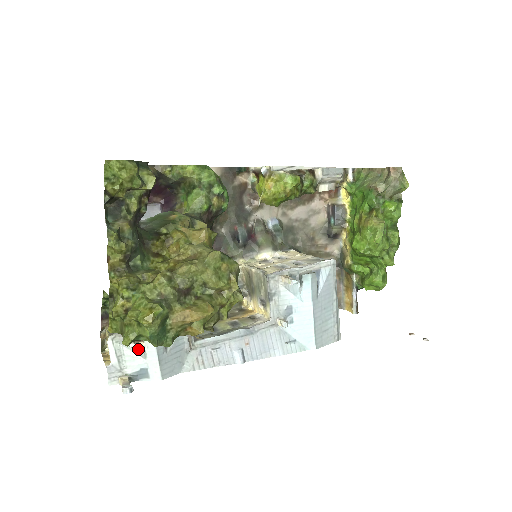
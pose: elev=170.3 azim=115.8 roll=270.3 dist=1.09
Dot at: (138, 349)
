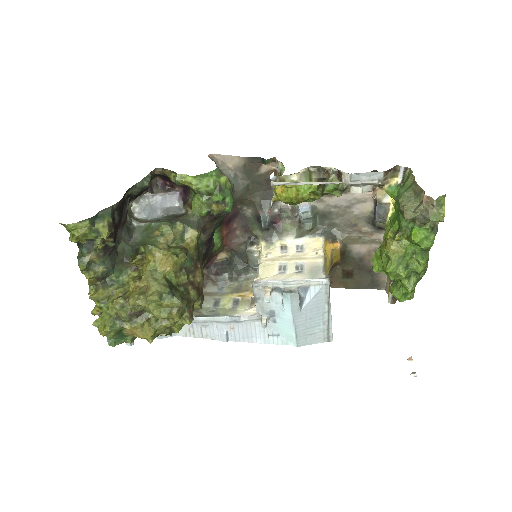
Dot at: occluded
